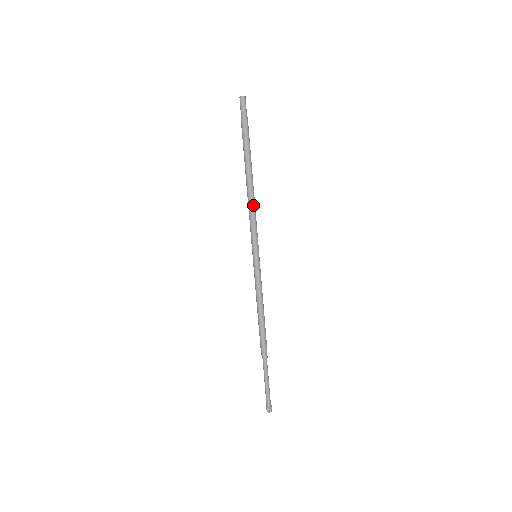
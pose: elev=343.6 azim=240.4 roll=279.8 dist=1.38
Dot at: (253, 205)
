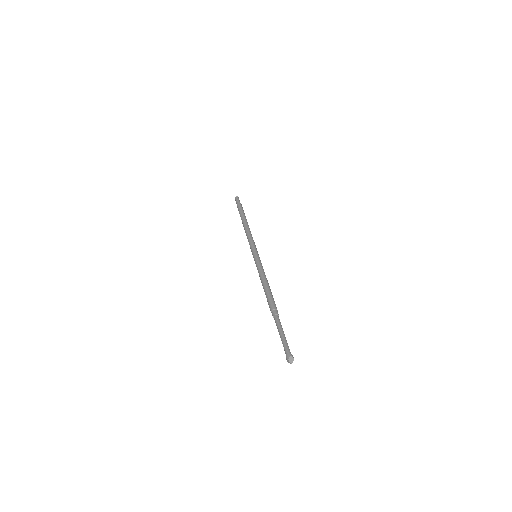
Dot at: (249, 232)
